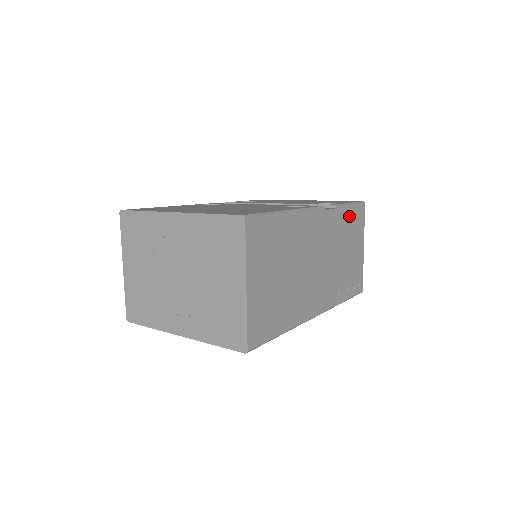
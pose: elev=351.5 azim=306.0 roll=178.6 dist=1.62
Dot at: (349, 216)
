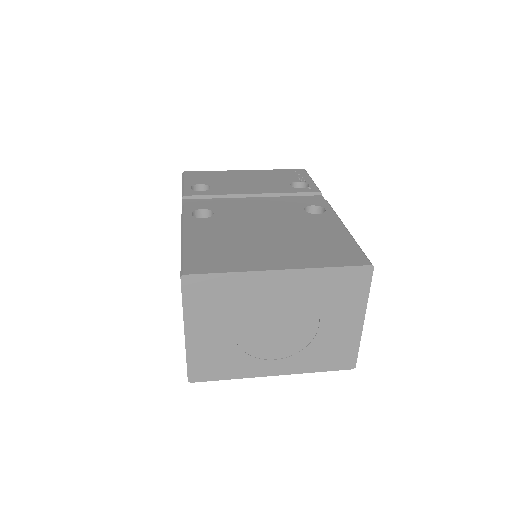
Dot at: occluded
